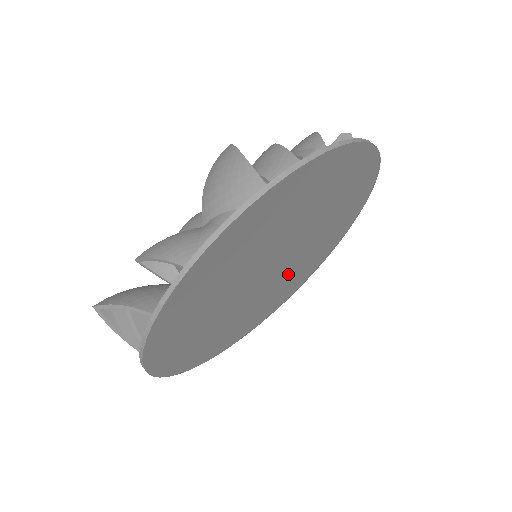
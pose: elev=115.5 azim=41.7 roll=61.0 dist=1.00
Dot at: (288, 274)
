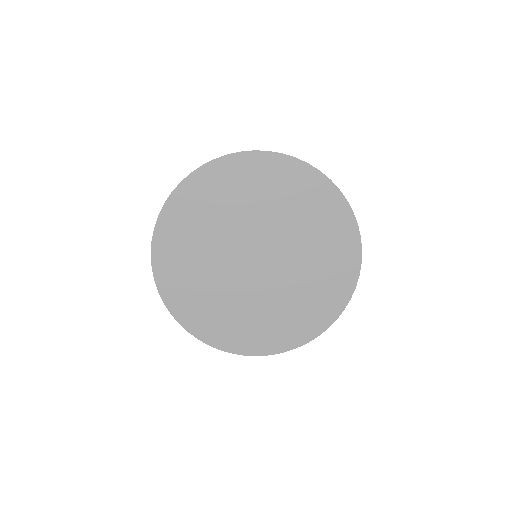
Dot at: (292, 278)
